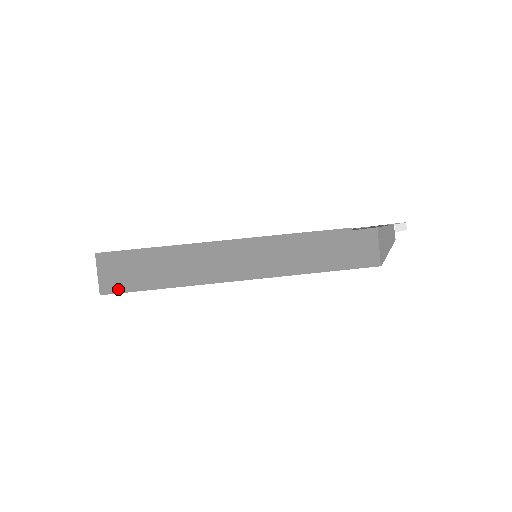
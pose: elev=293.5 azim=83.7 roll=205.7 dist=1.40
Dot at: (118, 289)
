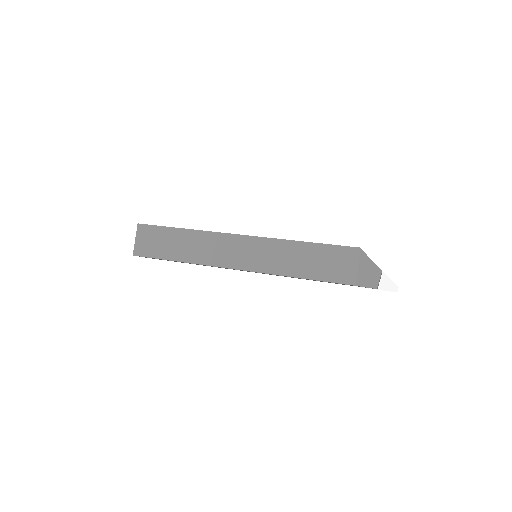
Dot at: (152, 225)
